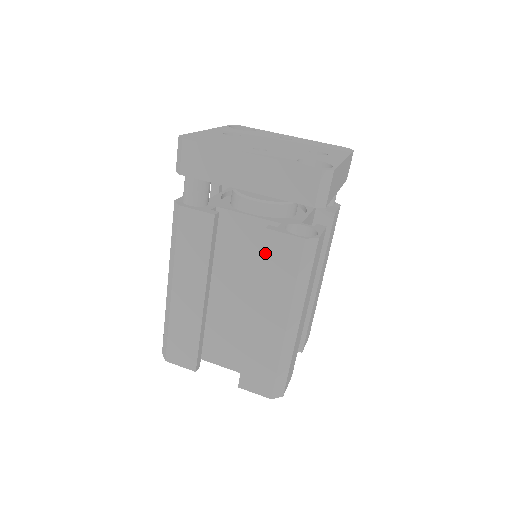
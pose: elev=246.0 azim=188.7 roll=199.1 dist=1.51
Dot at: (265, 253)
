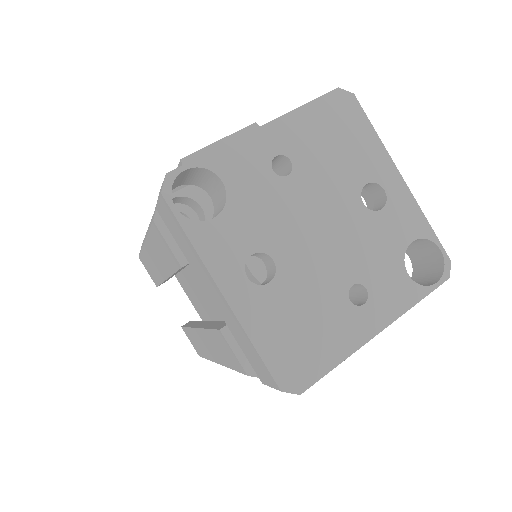
Dot at: occluded
